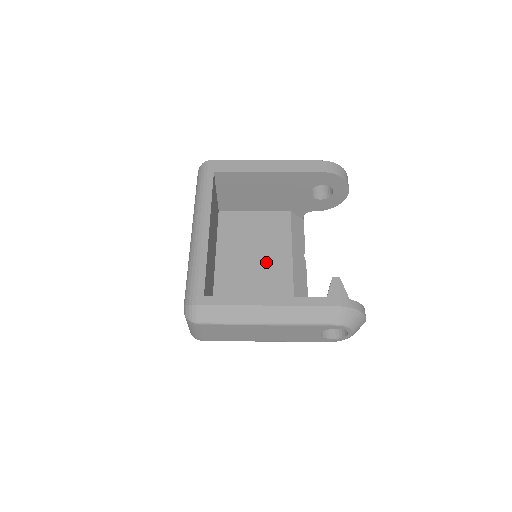
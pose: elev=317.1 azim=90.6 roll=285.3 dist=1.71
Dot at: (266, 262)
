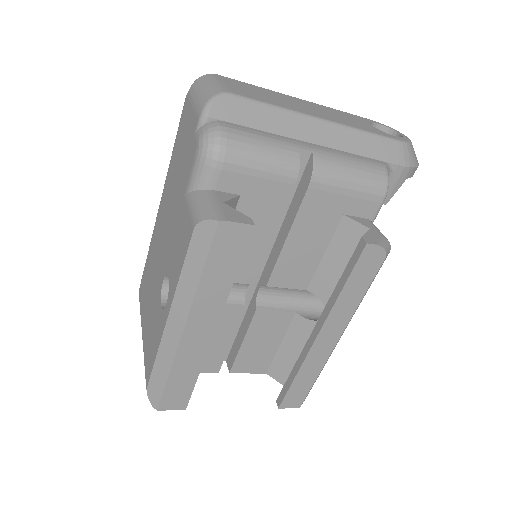
Dot at: occluded
